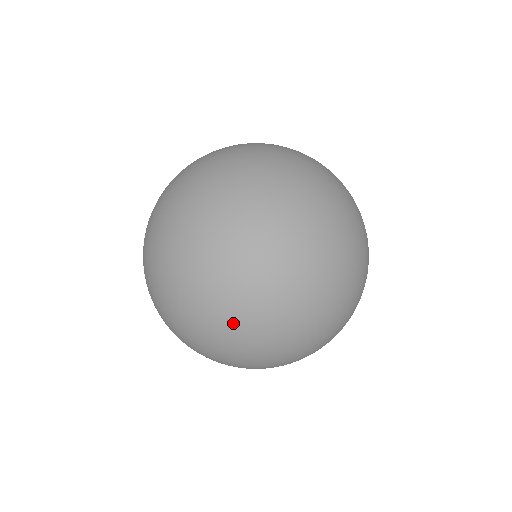
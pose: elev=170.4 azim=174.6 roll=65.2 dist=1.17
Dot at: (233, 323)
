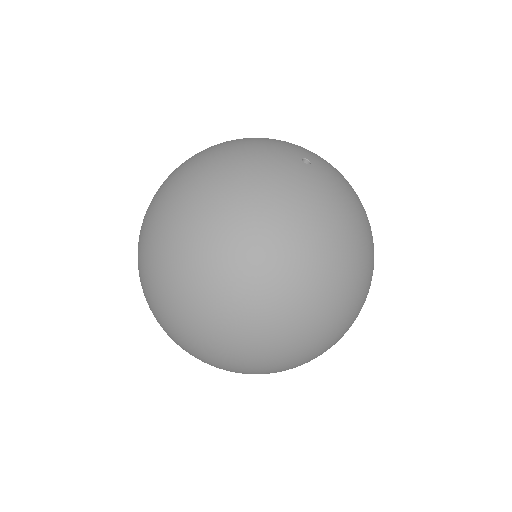
Dot at: (244, 363)
